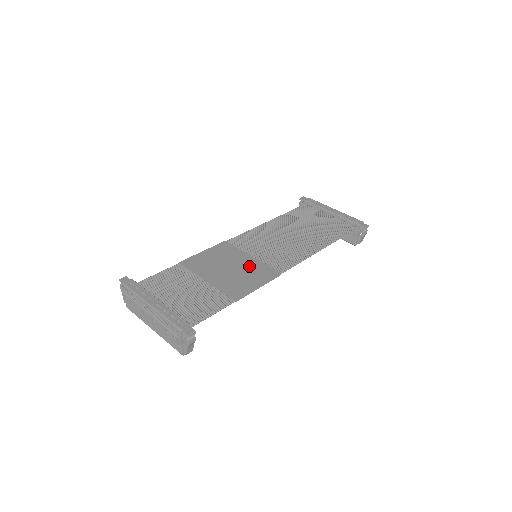
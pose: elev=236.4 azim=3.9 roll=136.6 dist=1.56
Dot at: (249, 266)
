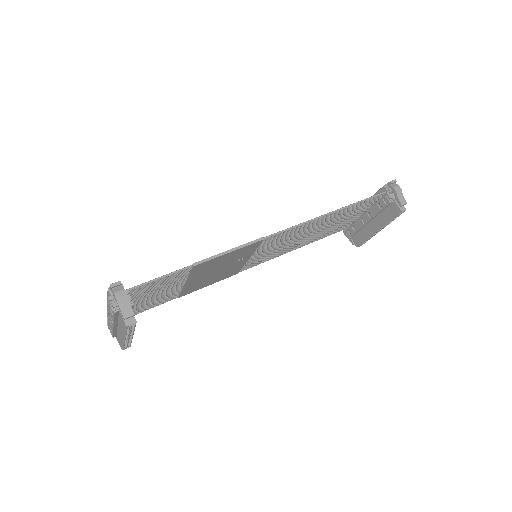
Dot at: occluded
